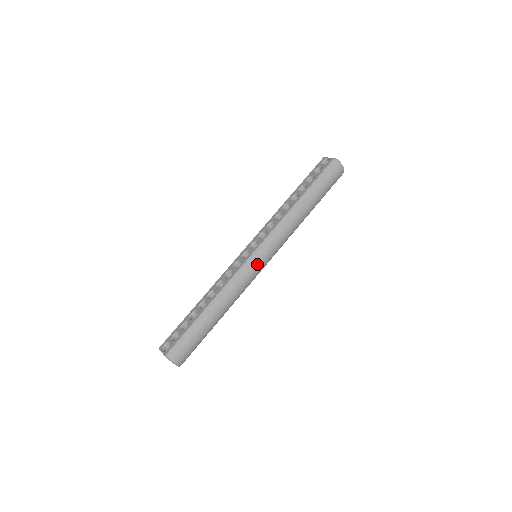
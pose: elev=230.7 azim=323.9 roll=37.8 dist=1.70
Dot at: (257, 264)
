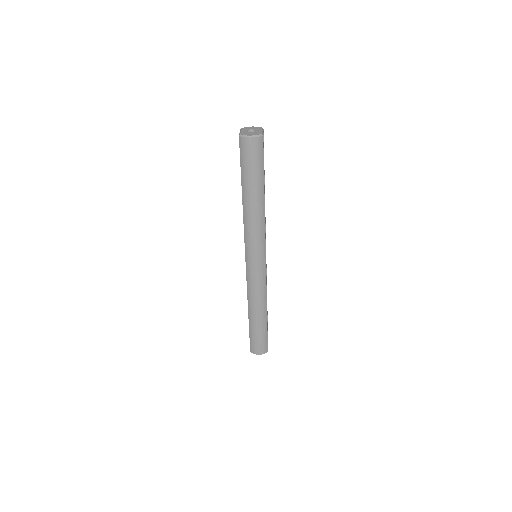
Dot at: (254, 270)
